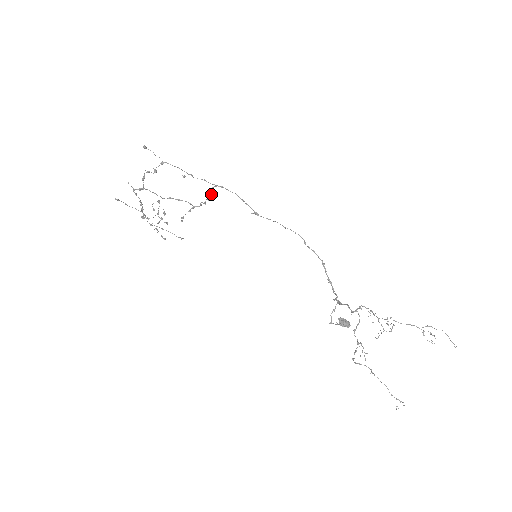
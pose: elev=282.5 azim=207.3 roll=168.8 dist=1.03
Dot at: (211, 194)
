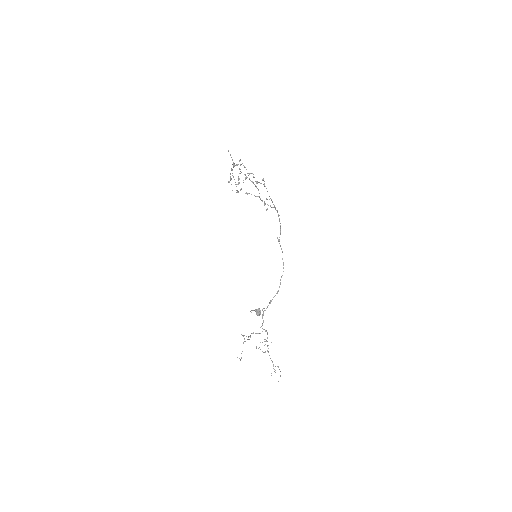
Dot at: (272, 207)
